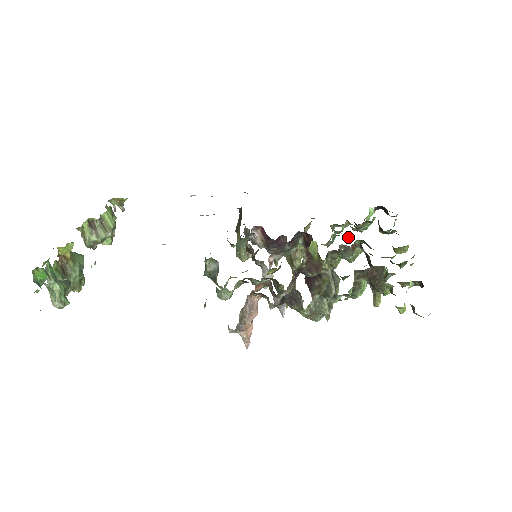
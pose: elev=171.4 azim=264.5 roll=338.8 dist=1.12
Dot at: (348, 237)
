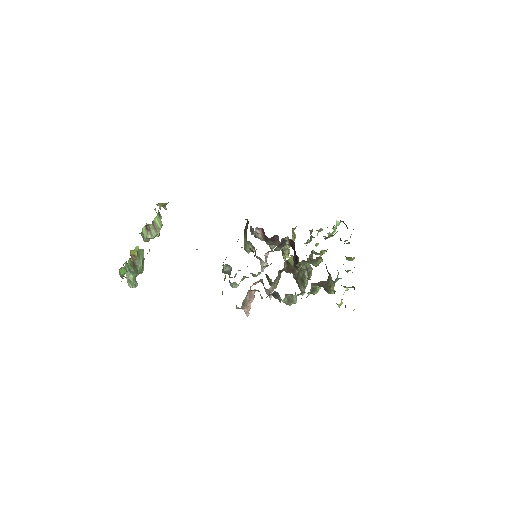
Dot at: occluded
